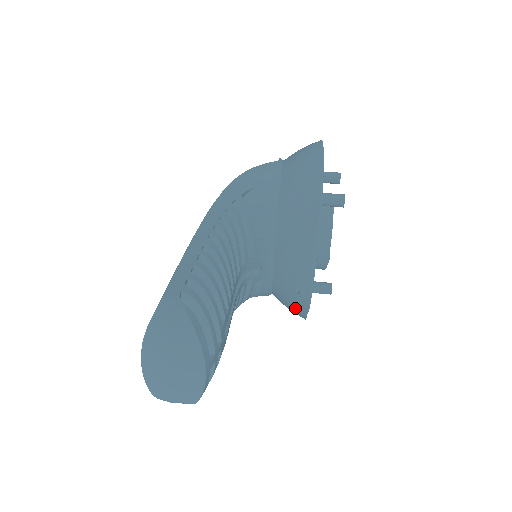
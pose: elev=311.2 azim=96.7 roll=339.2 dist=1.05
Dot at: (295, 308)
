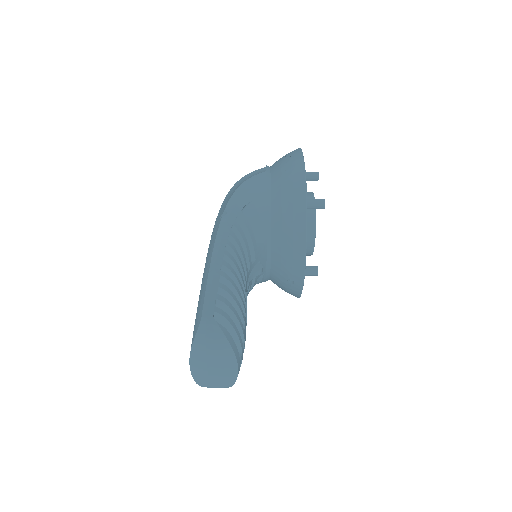
Dot at: (290, 292)
